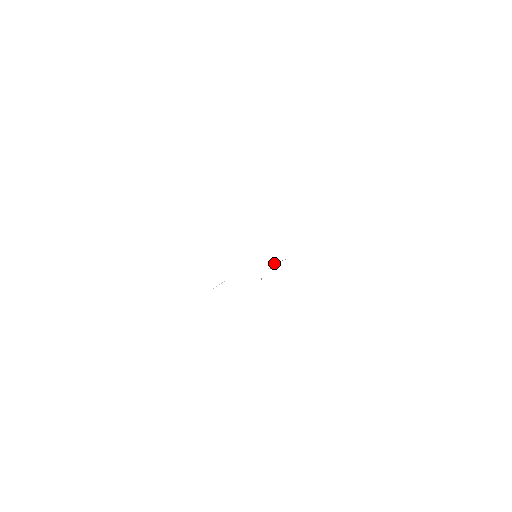
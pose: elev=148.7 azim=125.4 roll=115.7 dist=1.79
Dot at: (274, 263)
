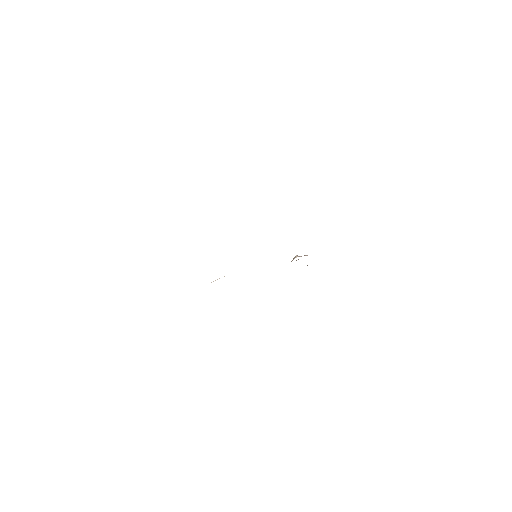
Dot at: occluded
